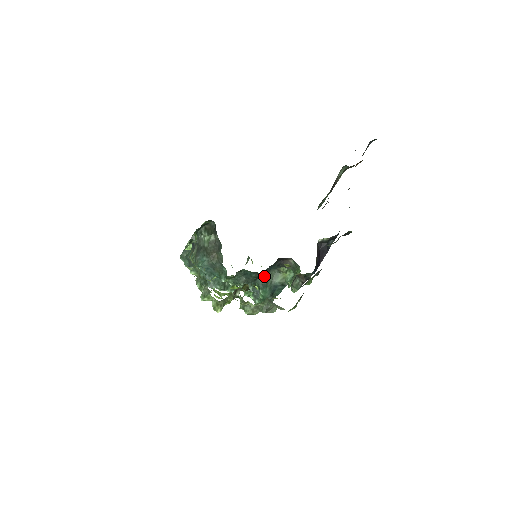
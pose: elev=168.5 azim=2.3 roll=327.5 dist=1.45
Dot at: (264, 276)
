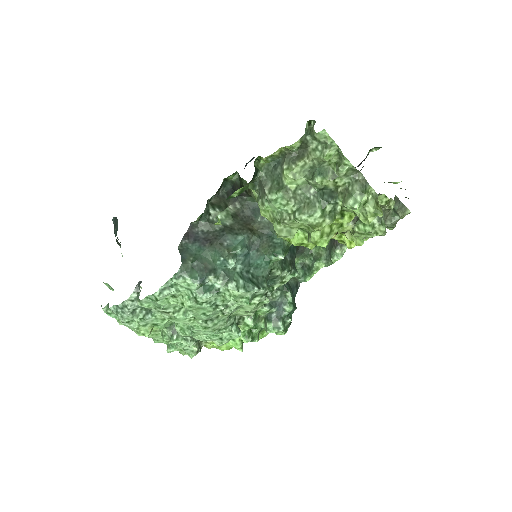
Dot at: occluded
